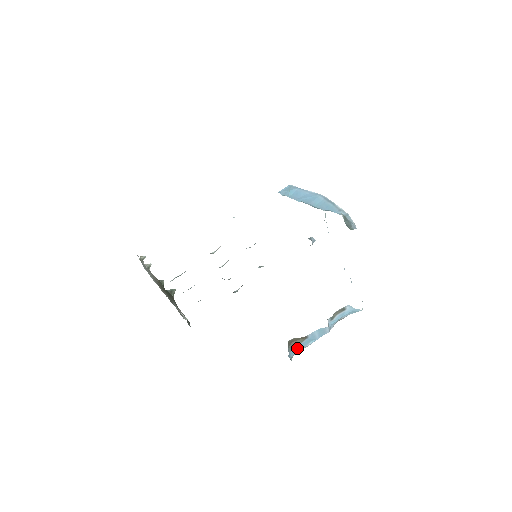
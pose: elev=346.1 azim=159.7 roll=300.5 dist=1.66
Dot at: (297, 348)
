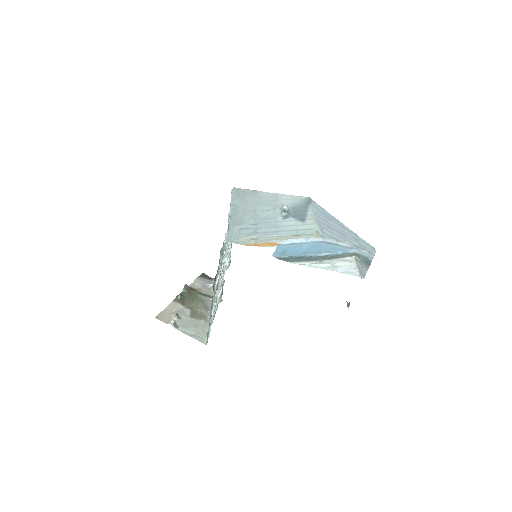
Dot at: occluded
